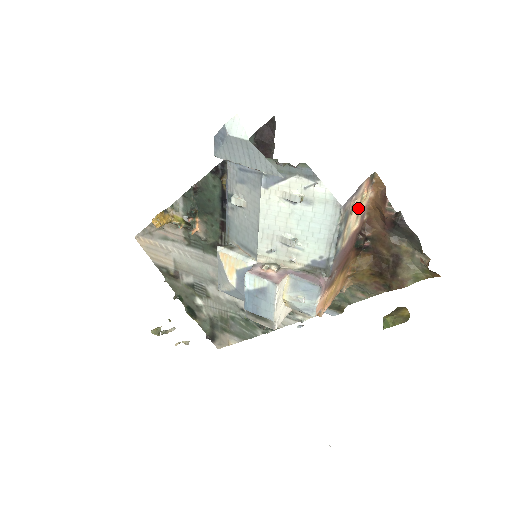
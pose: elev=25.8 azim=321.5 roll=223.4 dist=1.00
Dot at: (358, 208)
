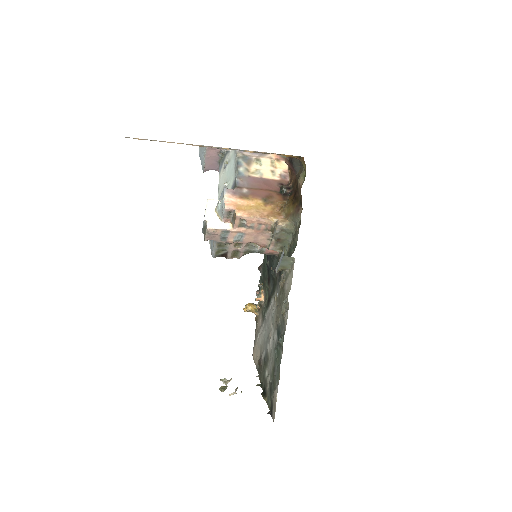
Dot at: (270, 166)
